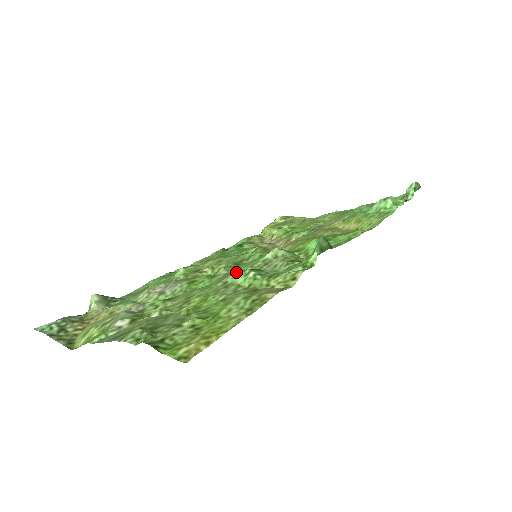
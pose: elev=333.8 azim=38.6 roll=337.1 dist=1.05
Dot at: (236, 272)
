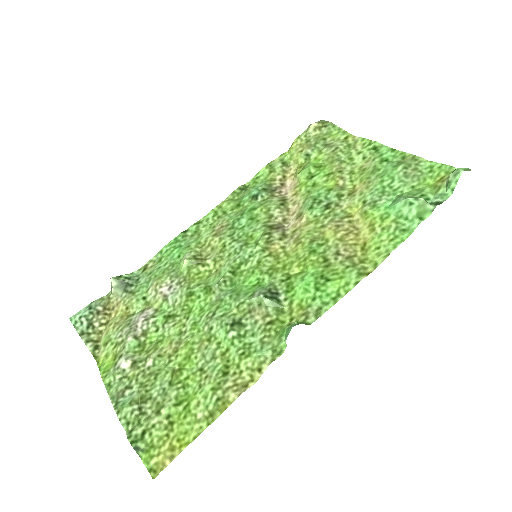
Dot at: (224, 308)
